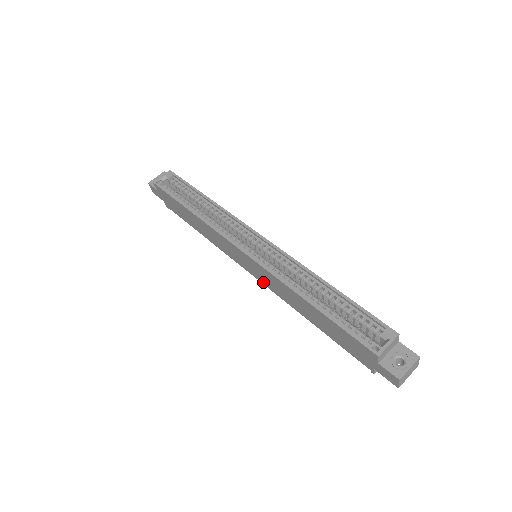
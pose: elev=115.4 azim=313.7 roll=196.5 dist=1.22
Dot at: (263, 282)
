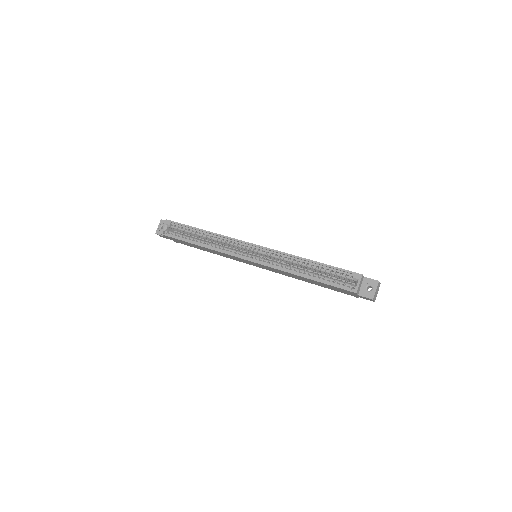
Dot at: occluded
